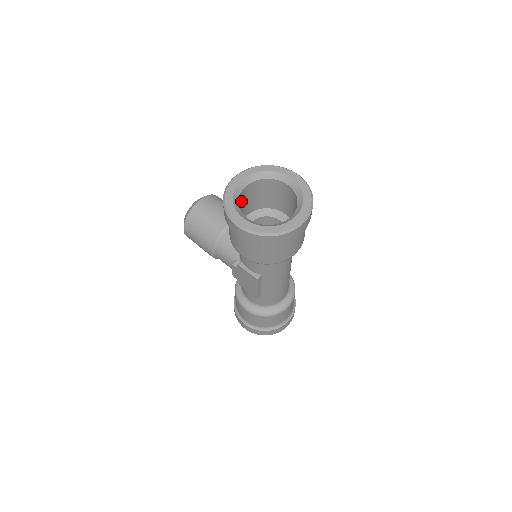
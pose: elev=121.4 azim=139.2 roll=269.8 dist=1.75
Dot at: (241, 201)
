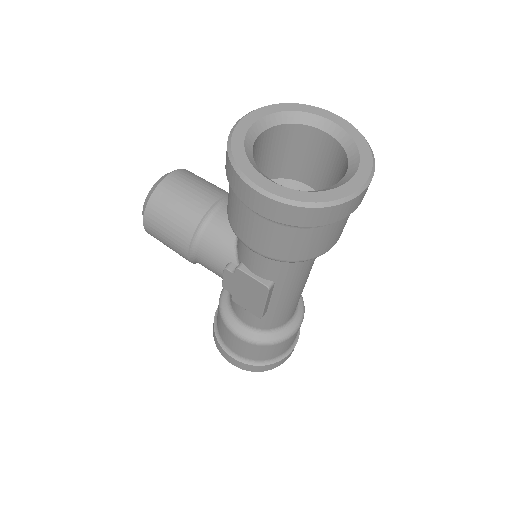
Dot at: occluded
